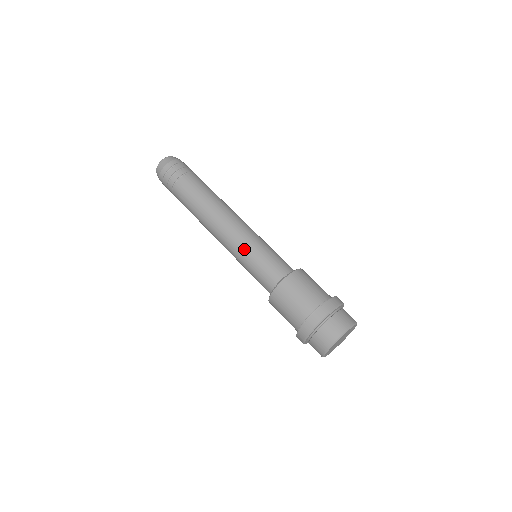
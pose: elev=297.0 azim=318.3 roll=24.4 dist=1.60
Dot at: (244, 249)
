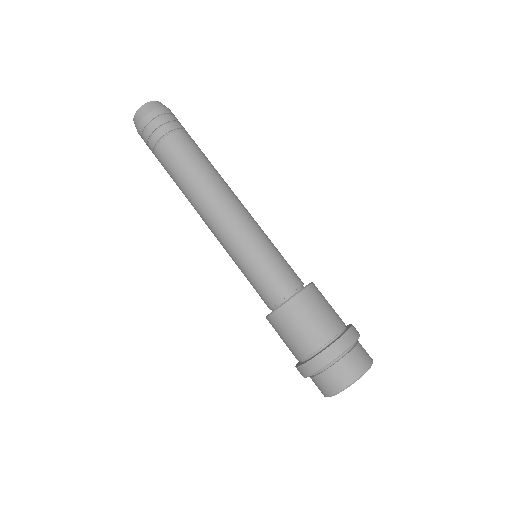
Dot at: (233, 260)
